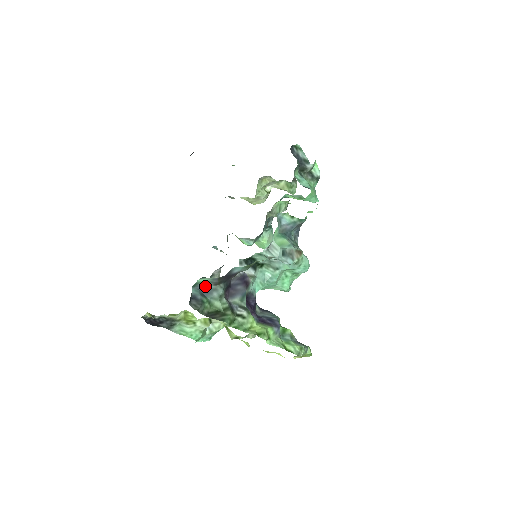
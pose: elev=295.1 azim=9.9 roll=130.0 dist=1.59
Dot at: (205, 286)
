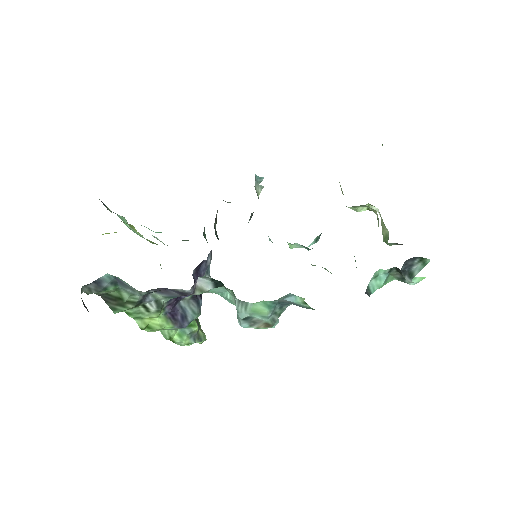
Dot at: occluded
